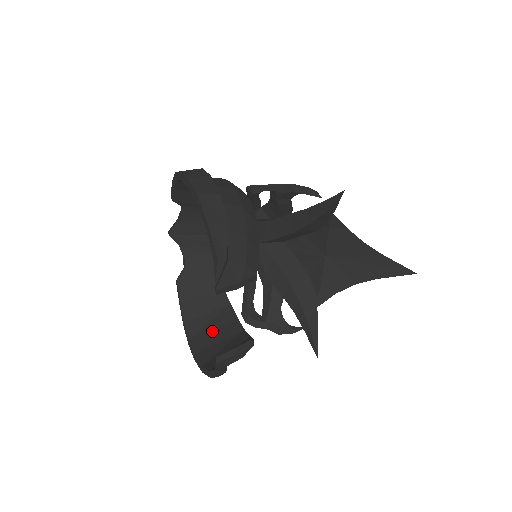
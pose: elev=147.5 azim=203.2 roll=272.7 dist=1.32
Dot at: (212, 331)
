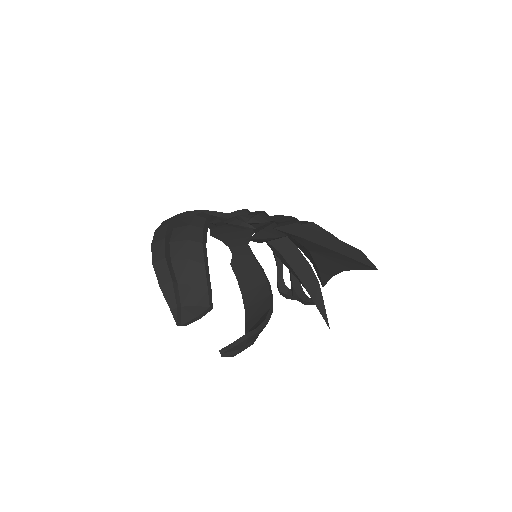
Dot at: (256, 304)
